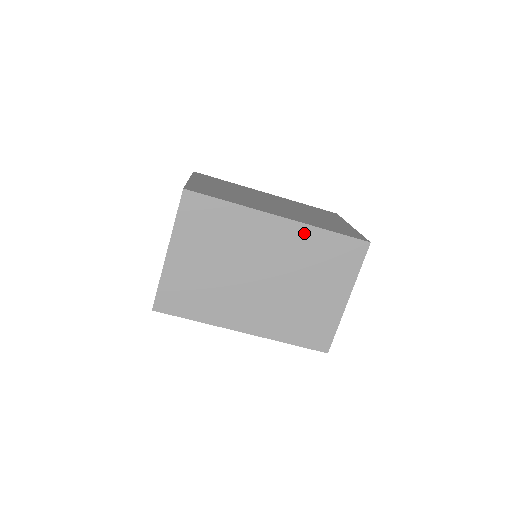
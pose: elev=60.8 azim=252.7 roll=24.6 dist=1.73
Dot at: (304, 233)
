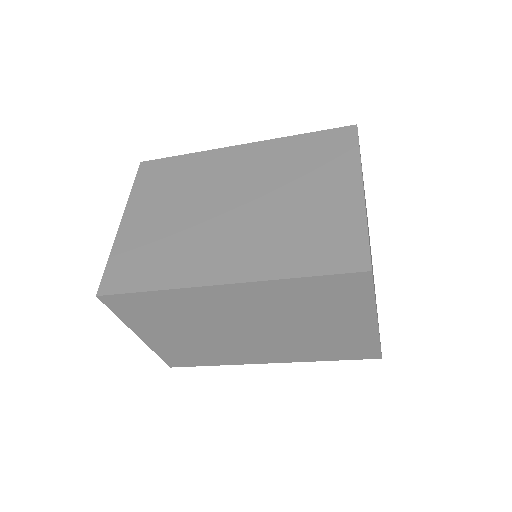
Dot at: (267, 288)
